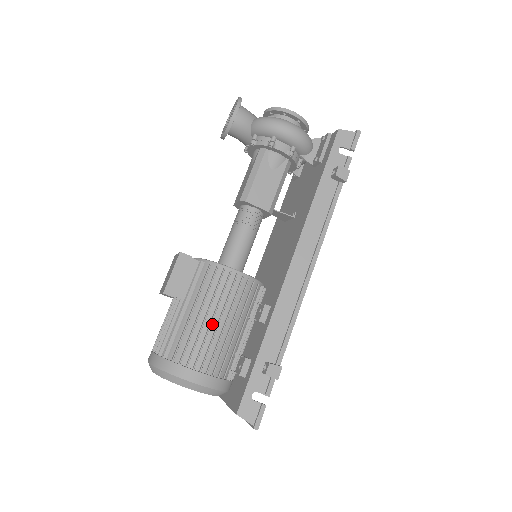
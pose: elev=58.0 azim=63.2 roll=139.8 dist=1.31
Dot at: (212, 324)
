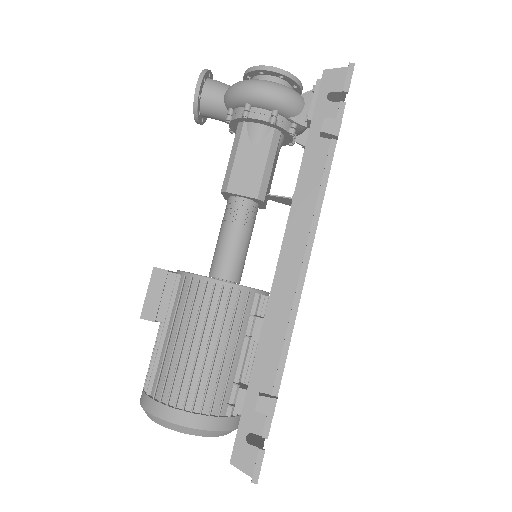
Dot at: (192, 350)
